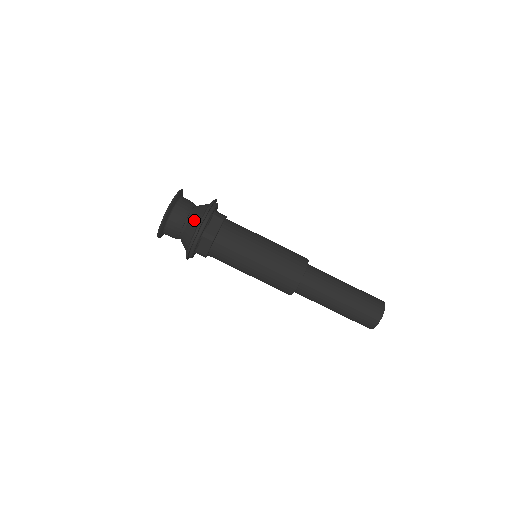
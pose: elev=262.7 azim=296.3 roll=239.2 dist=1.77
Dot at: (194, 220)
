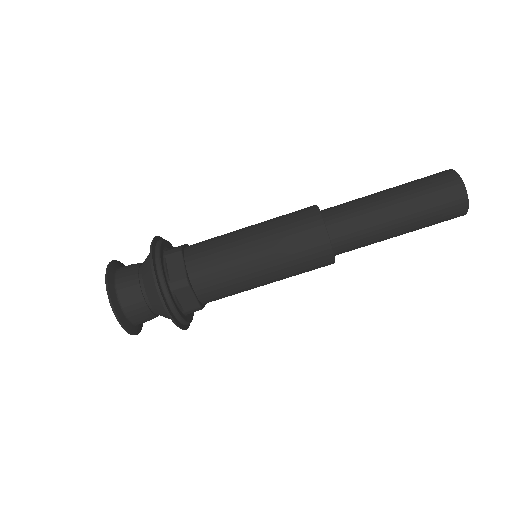
Dot at: (161, 313)
